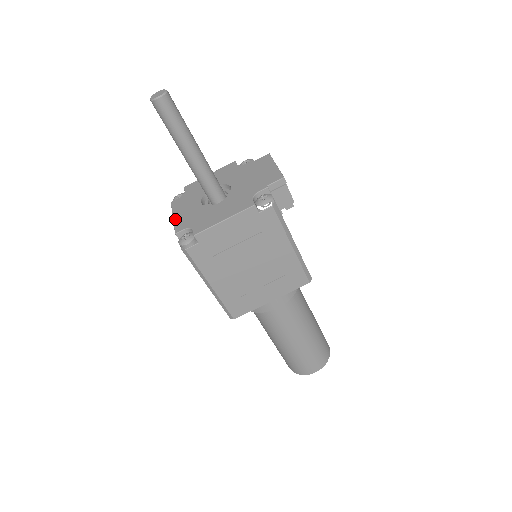
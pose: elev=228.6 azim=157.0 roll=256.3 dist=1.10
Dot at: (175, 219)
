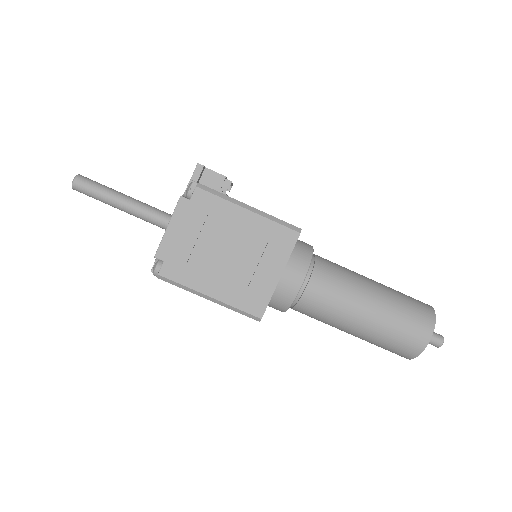
Dot at: occluded
